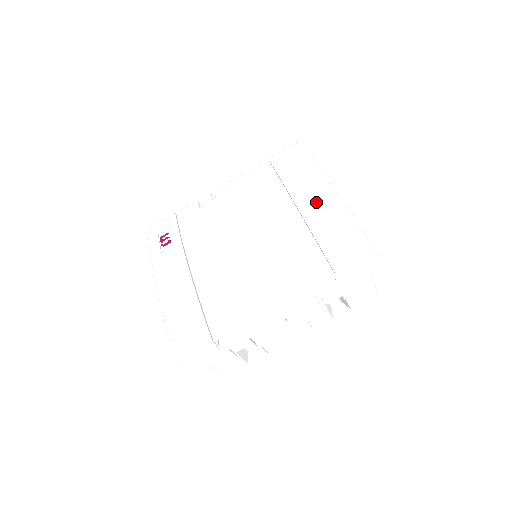
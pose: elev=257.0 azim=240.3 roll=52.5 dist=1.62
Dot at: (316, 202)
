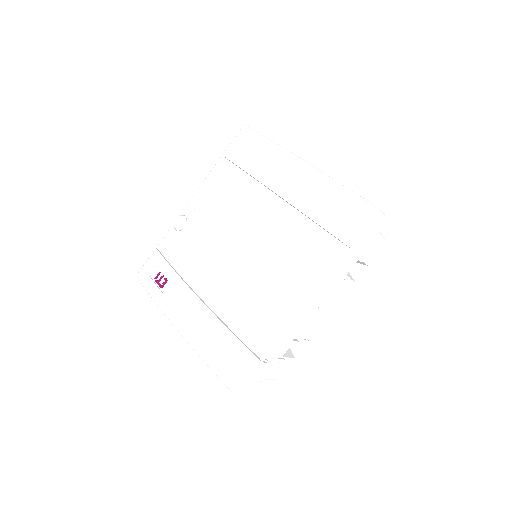
Dot at: (294, 182)
